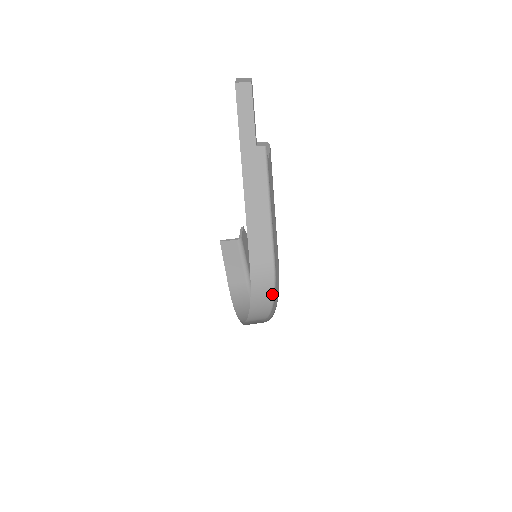
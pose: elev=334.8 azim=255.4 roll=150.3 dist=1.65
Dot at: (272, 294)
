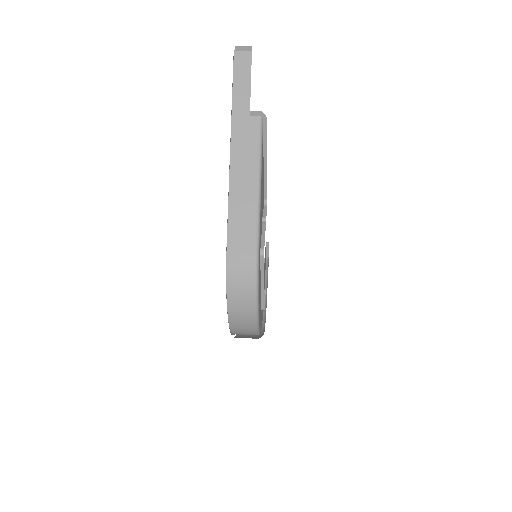
Dot at: (253, 290)
